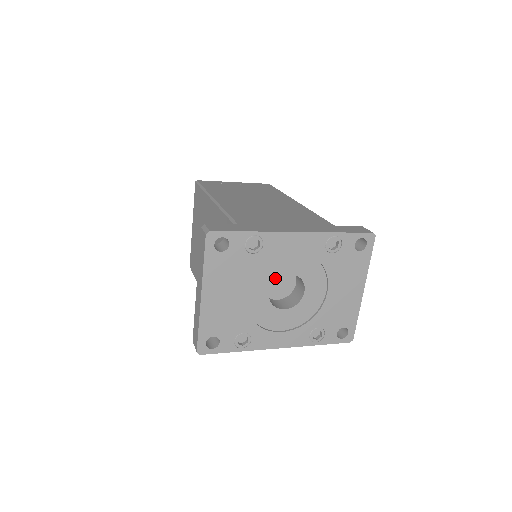
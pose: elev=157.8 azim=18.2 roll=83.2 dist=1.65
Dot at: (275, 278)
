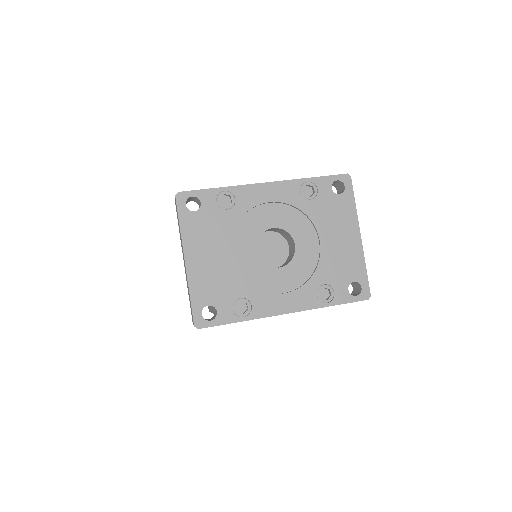
Dot at: (258, 234)
